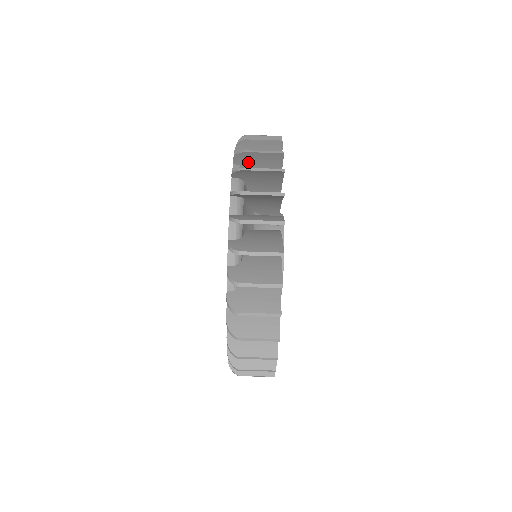
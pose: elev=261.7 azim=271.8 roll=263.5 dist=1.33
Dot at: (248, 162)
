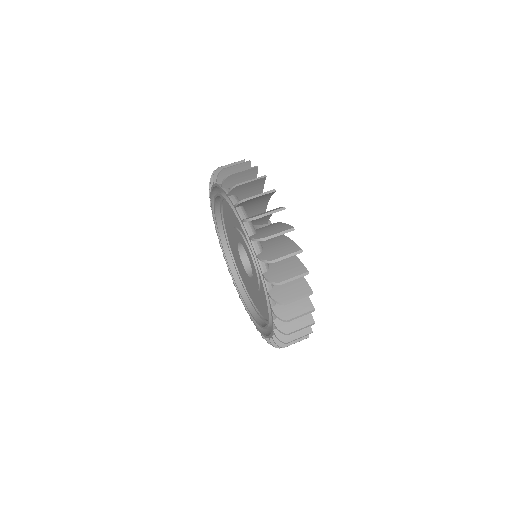
Dot at: occluded
